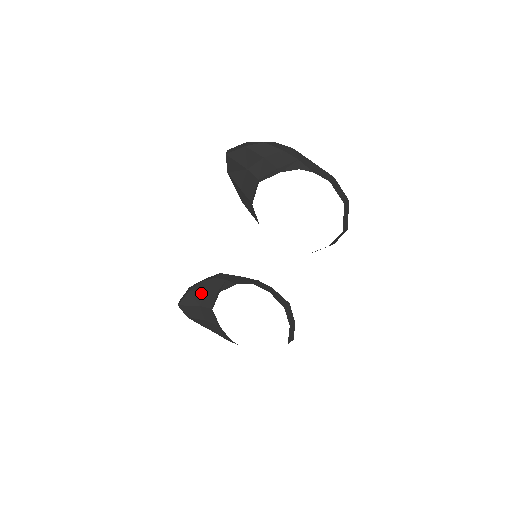
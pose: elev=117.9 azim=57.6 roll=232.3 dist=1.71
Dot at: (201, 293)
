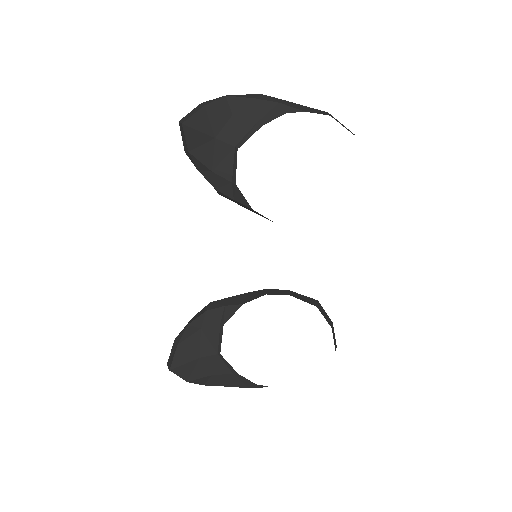
Dot at: (195, 339)
